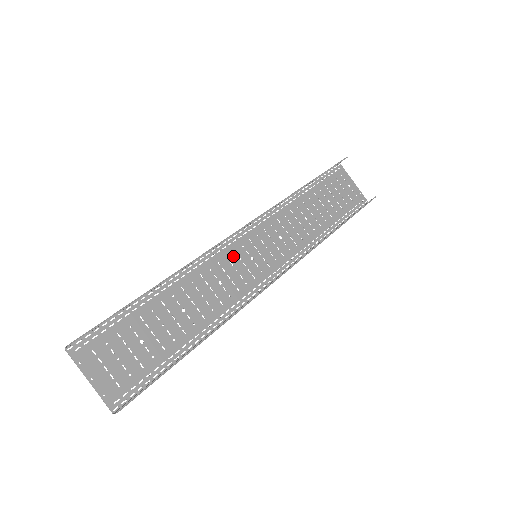
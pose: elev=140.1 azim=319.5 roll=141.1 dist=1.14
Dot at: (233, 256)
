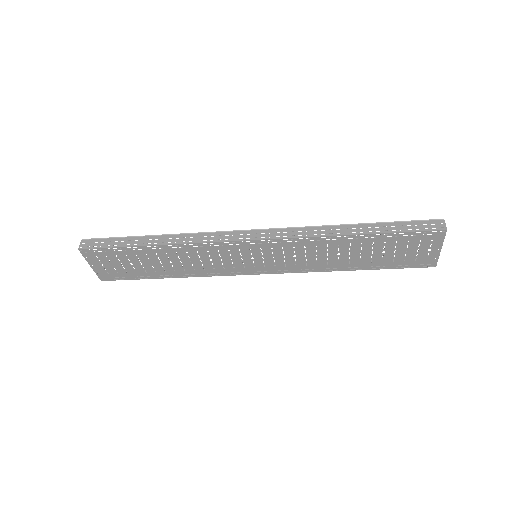
Dot at: (240, 266)
